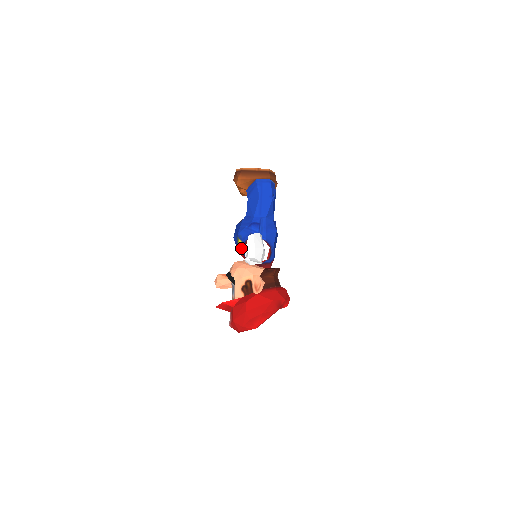
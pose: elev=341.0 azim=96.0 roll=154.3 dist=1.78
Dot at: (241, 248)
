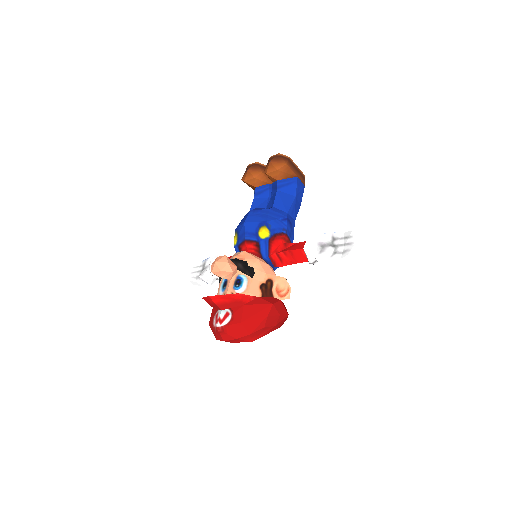
Dot at: (267, 239)
